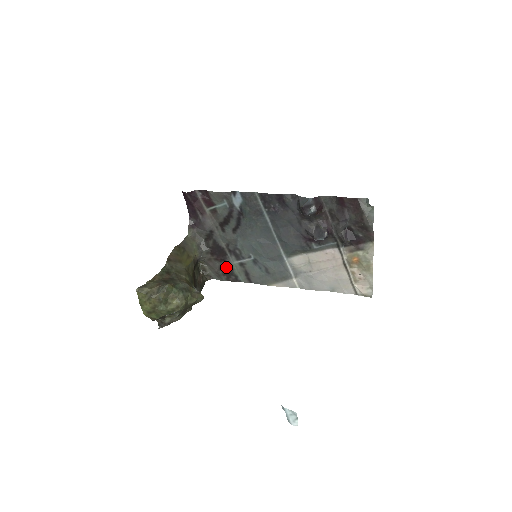
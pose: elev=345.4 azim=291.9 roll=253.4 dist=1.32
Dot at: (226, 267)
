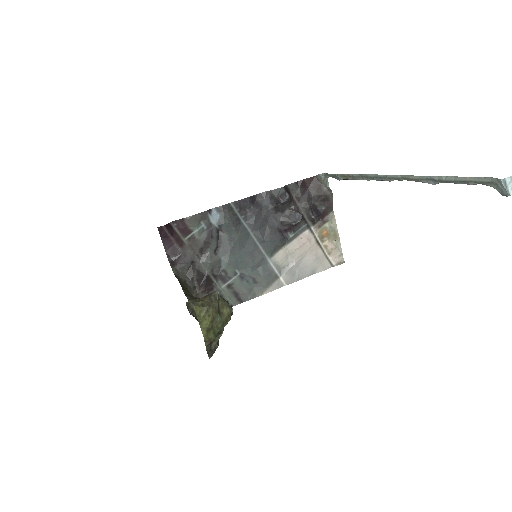
Dot at: occluded
